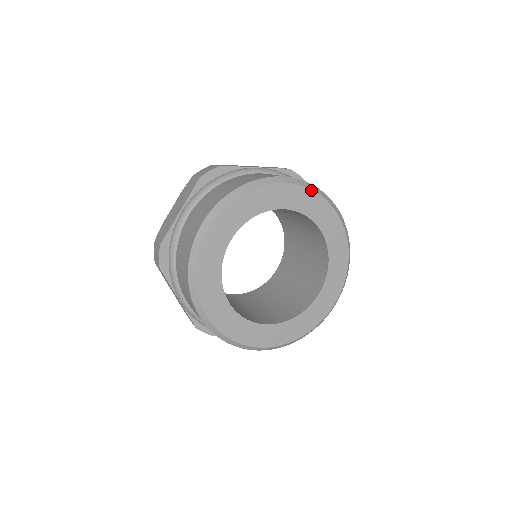
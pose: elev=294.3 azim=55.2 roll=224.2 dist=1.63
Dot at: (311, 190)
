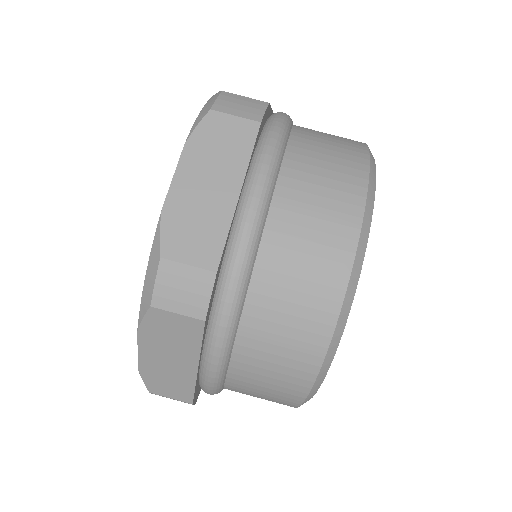
Dot at: occluded
